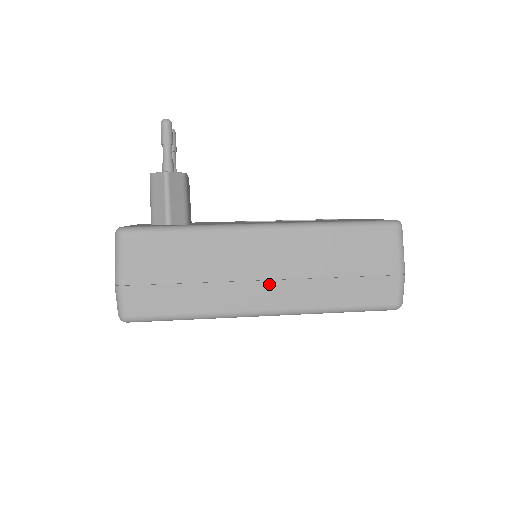
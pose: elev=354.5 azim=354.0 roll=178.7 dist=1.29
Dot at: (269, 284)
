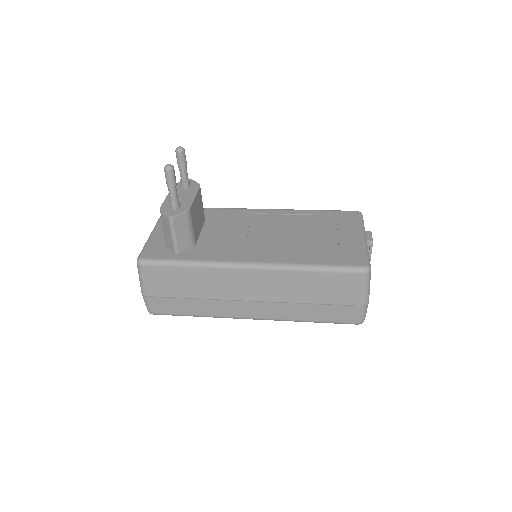
Dot at: (254, 304)
